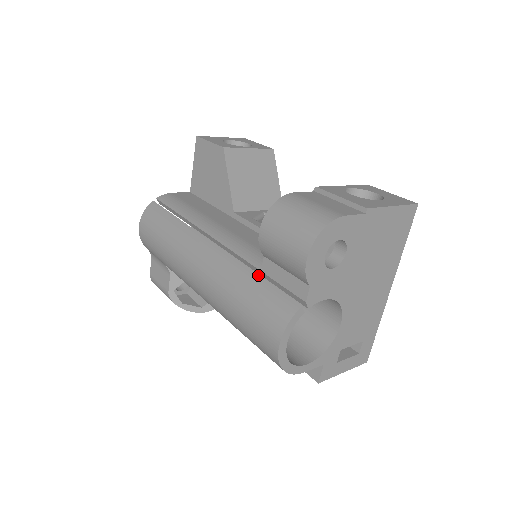
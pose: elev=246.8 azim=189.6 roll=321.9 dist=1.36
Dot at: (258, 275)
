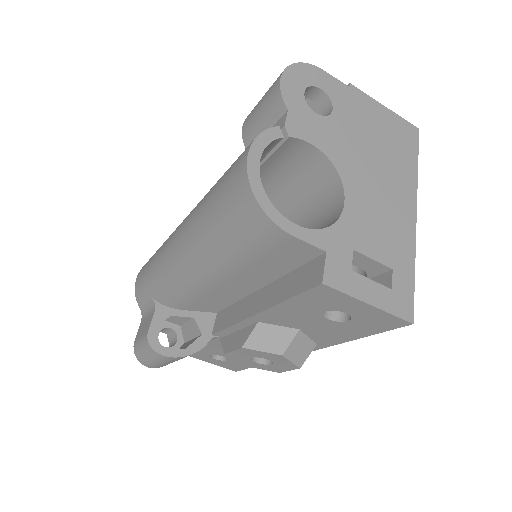
Dot at: occluded
